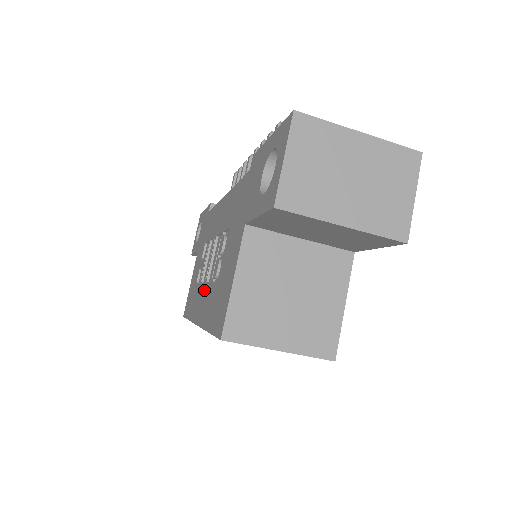
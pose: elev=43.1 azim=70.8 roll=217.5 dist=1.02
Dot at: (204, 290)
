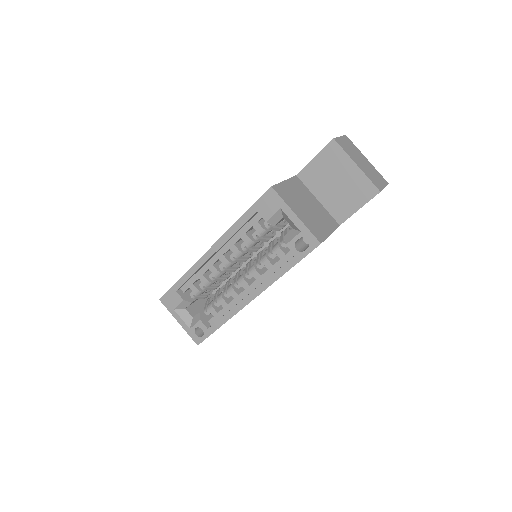
Dot at: occluded
